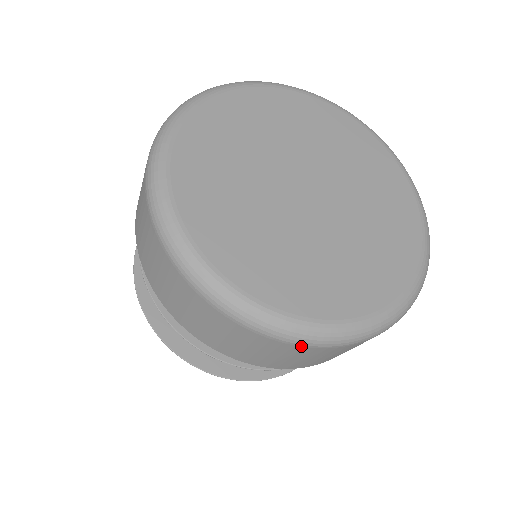
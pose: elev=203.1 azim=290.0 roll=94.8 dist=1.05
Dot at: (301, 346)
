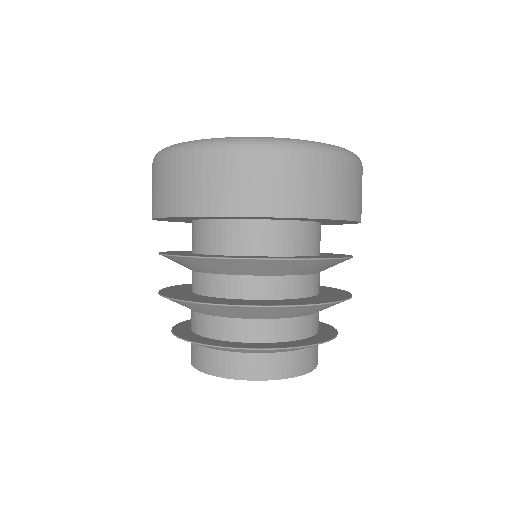
Dot at: (250, 150)
